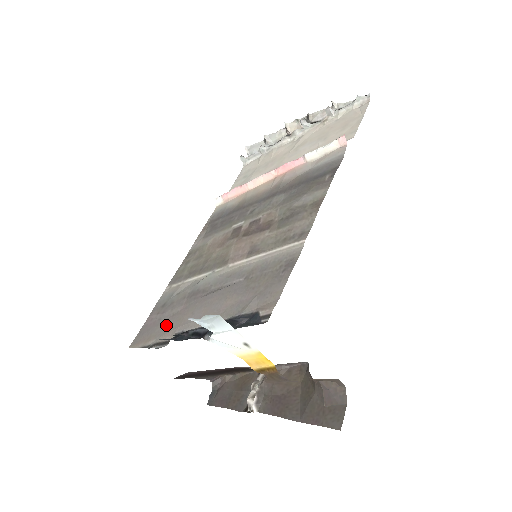
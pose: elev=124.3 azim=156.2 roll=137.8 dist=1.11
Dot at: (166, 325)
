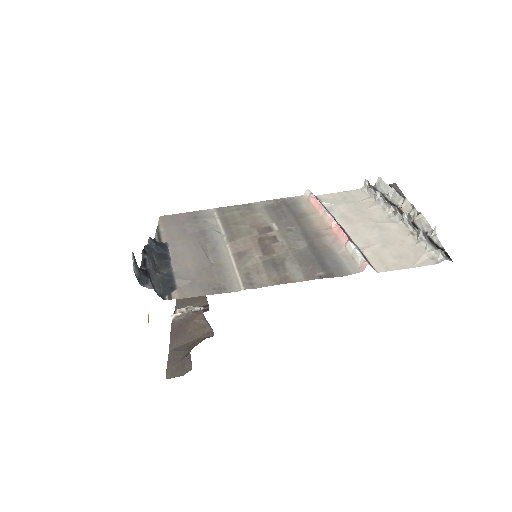
Dot at: (176, 231)
